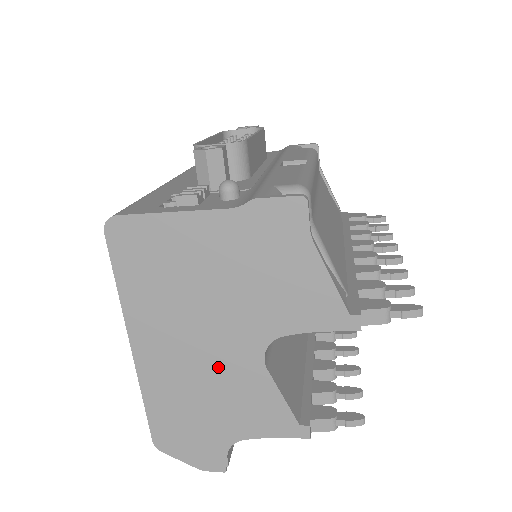
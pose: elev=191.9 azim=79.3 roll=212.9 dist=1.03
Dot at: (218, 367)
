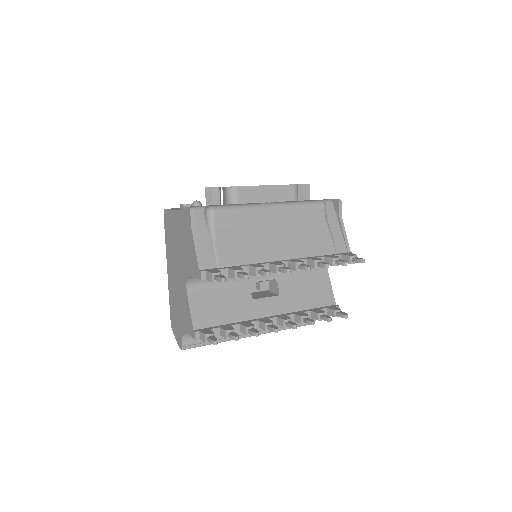
Dot at: (180, 288)
